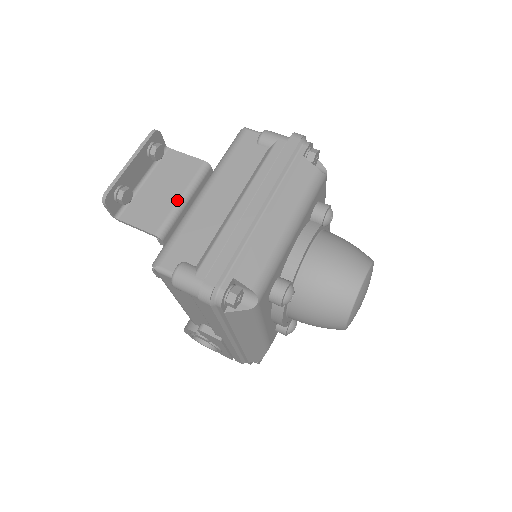
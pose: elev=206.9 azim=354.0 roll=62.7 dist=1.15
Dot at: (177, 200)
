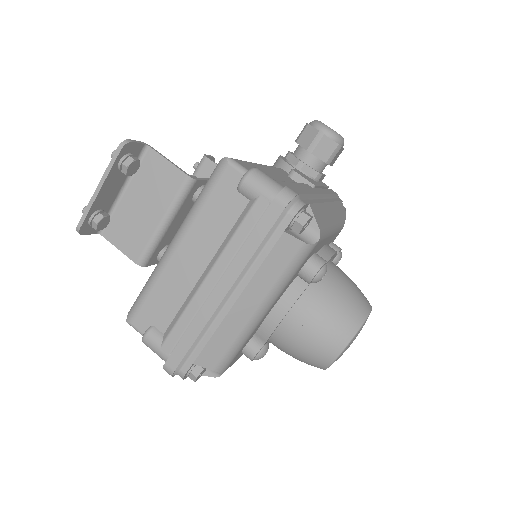
Dot at: (157, 225)
